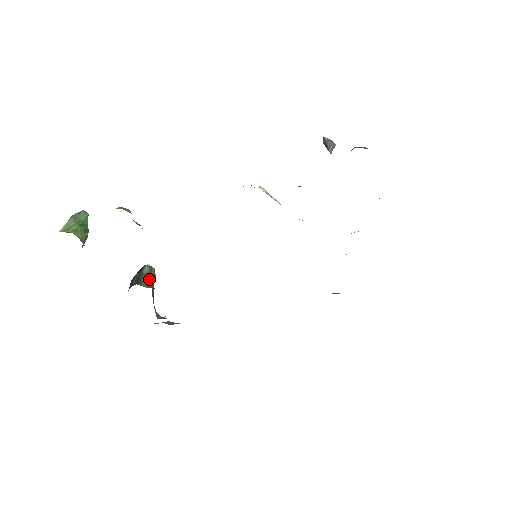
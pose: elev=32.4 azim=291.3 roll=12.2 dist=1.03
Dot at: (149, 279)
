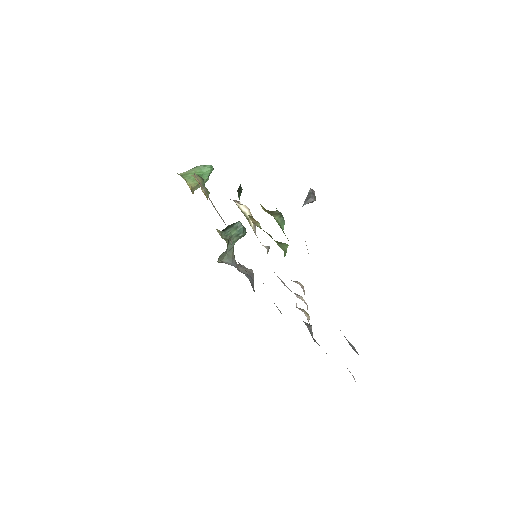
Dot at: (233, 232)
